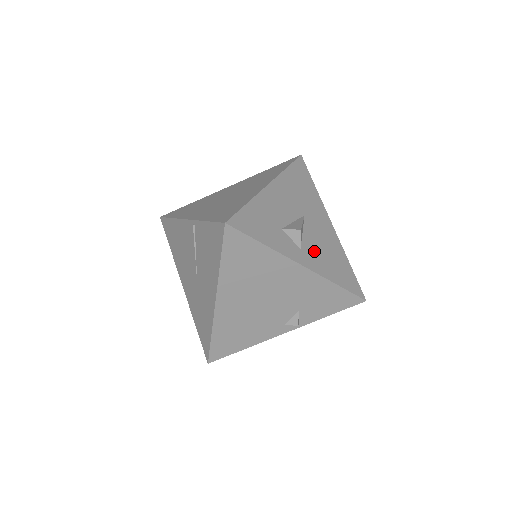
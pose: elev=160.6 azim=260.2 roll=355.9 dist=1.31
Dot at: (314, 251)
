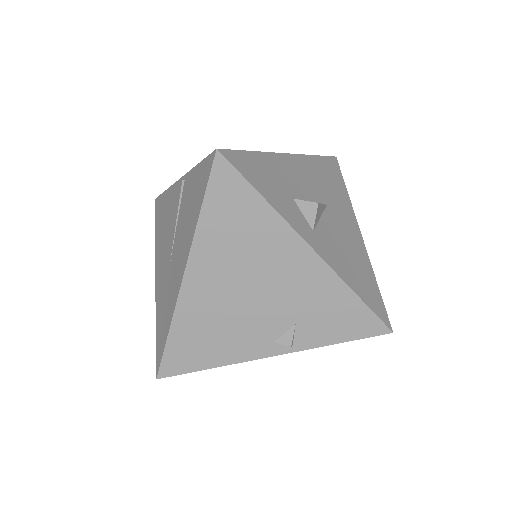
Dot at: (331, 243)
